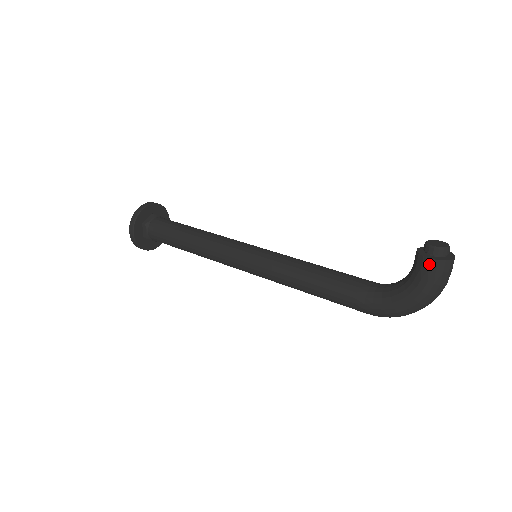
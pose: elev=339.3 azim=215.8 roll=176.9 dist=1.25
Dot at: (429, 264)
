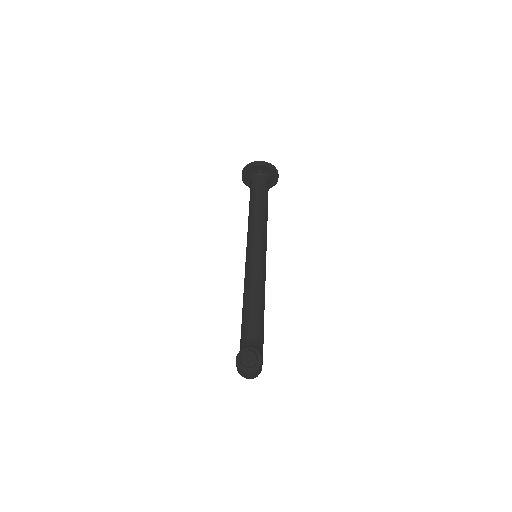
Dot at: (236, 361)
